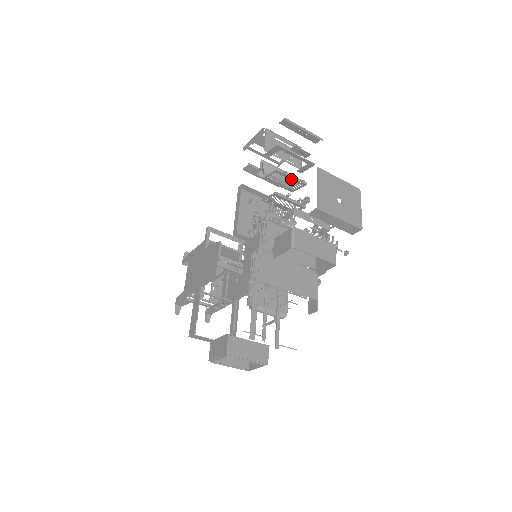
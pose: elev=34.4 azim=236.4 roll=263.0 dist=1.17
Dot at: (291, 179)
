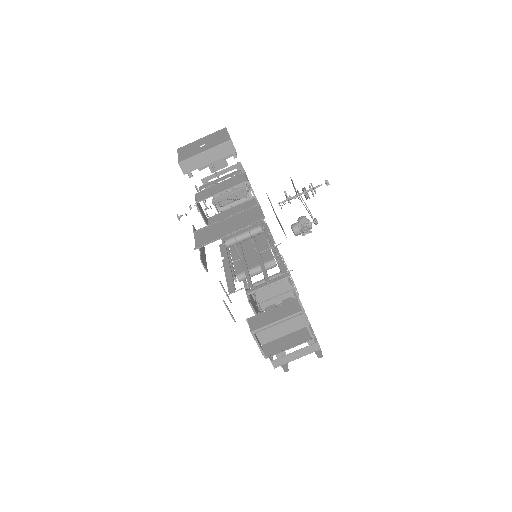
Dot at: occluded
